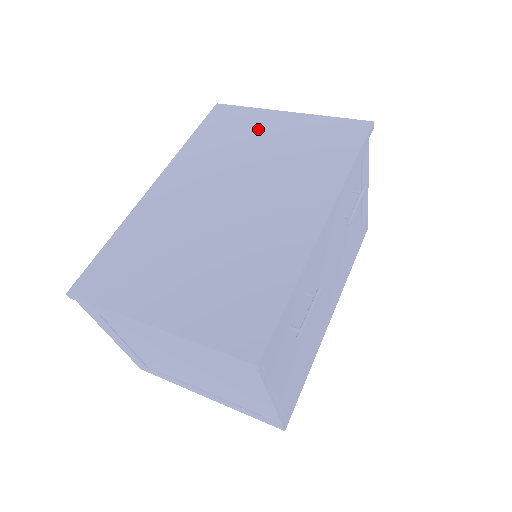
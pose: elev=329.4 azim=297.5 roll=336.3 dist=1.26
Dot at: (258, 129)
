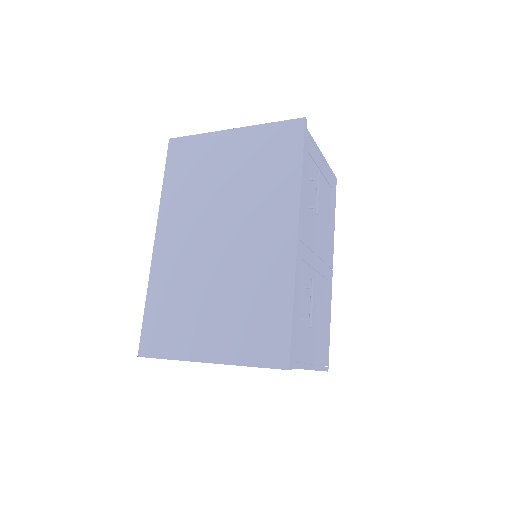
Dot at: (214, 157)
